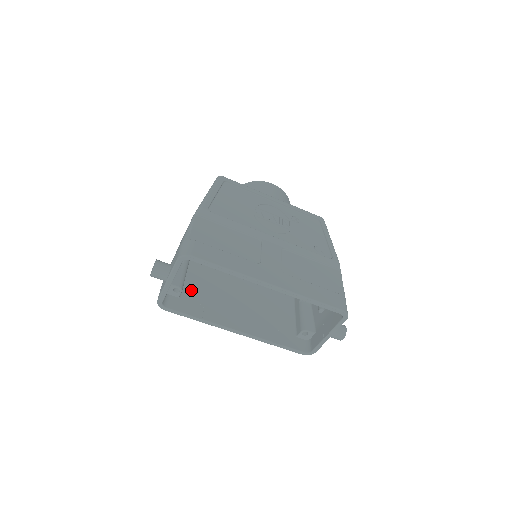
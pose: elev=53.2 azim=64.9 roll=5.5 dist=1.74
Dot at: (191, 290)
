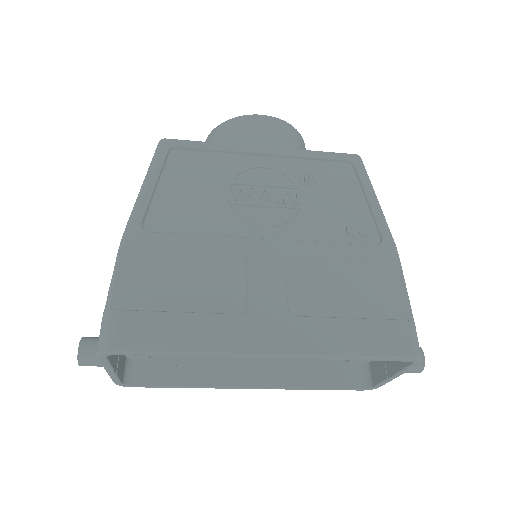
Dot at: occluded
